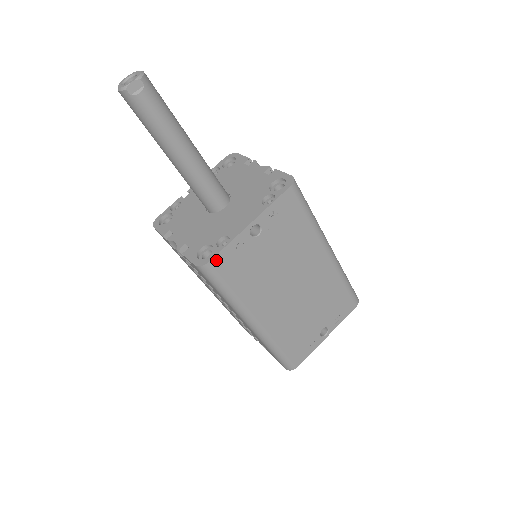
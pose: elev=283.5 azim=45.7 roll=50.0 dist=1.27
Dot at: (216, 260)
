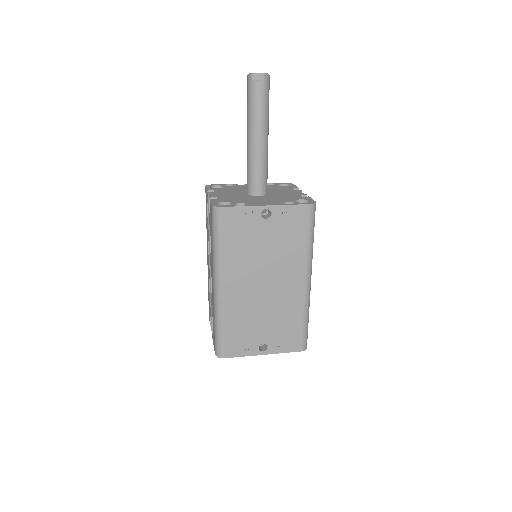
Dot at: (227, 210)
